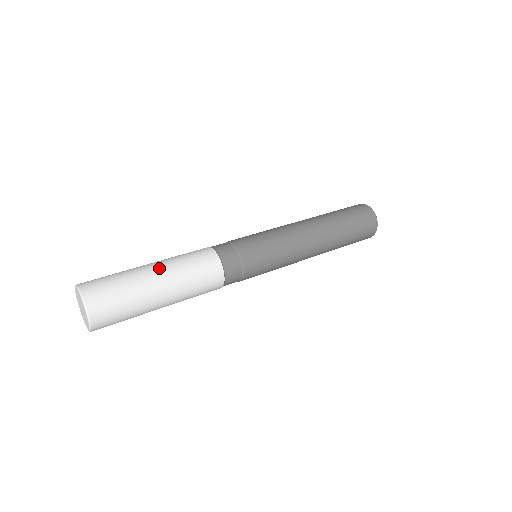
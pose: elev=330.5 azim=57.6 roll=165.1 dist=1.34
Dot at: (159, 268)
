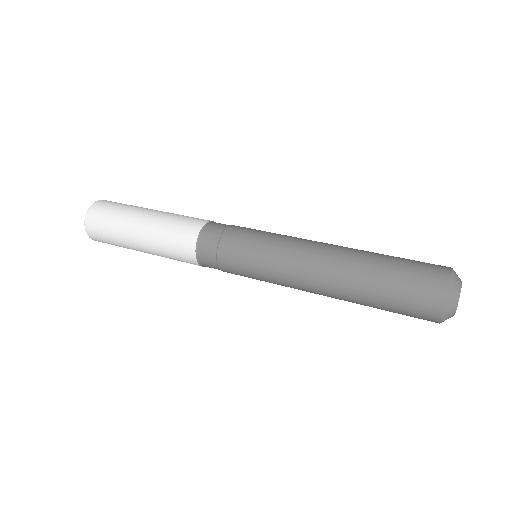
Dot at: (157, 211)
